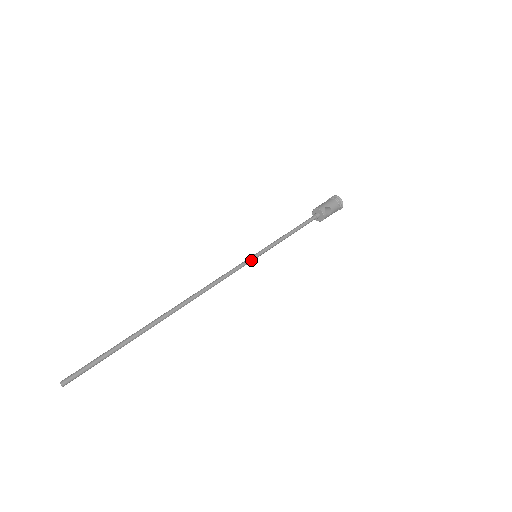
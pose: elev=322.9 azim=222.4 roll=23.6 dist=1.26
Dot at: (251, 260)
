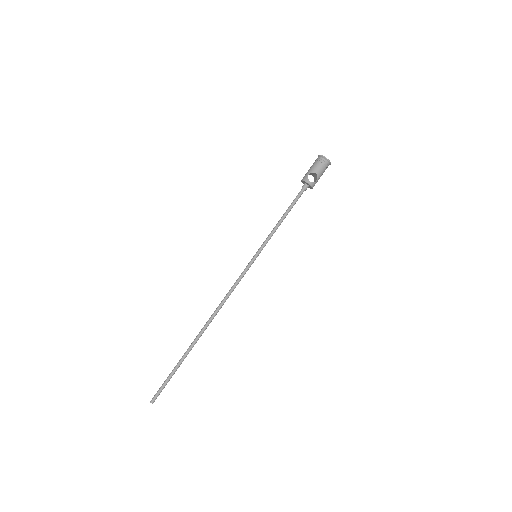
Dot at: (252, 262)
